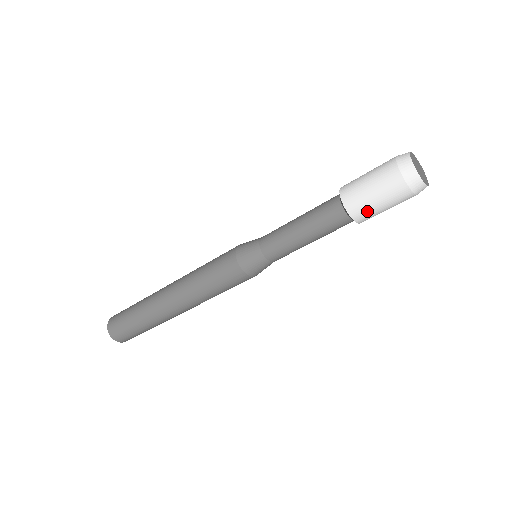
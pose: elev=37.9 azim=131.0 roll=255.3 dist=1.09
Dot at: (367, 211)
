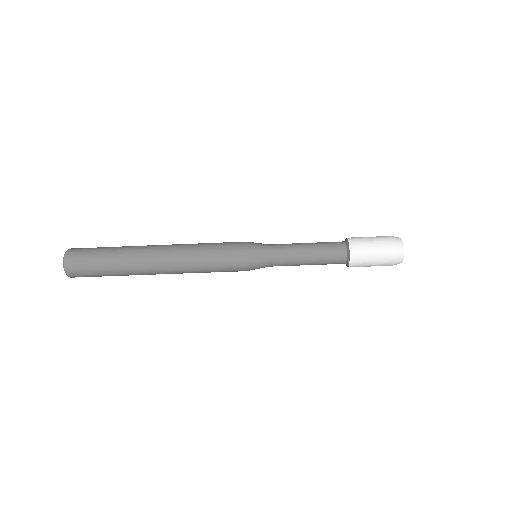
Dot at: (361, 264)
